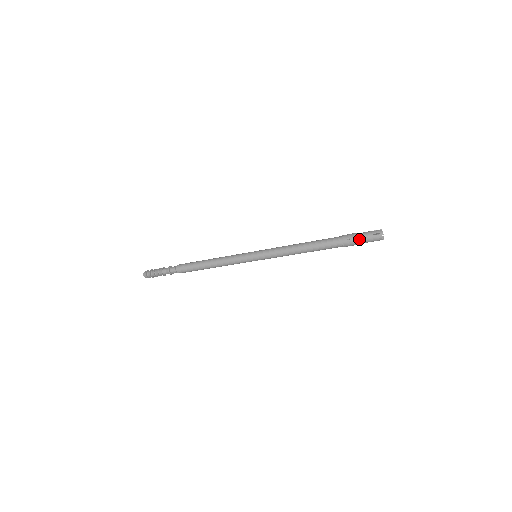
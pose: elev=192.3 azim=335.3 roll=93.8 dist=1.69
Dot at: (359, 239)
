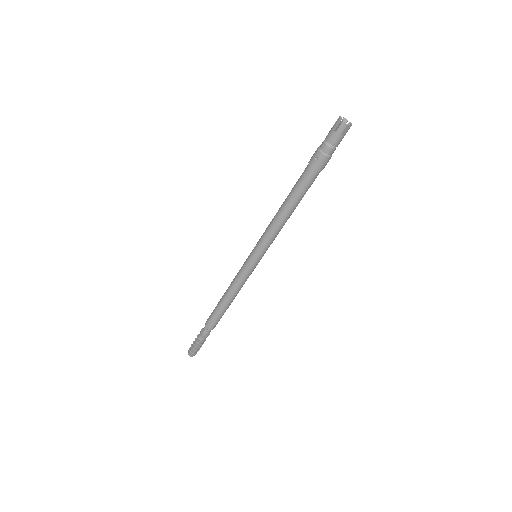
Dot at: (326, 149)
